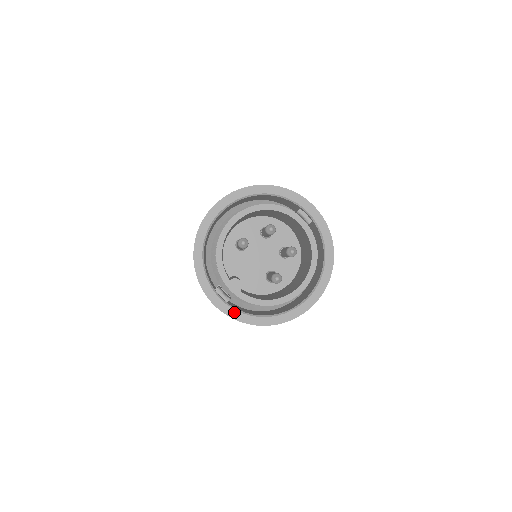
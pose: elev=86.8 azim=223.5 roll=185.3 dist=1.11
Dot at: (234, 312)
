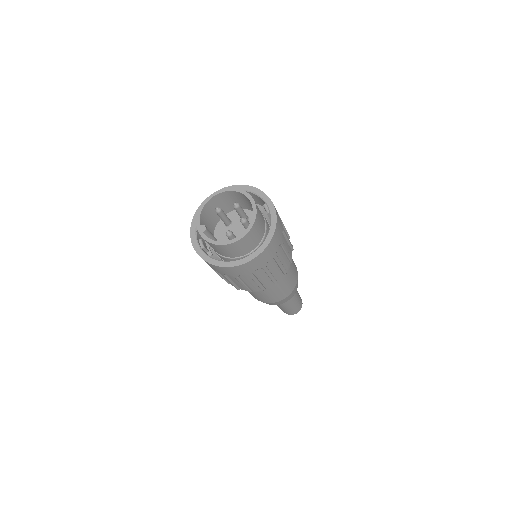
Dot at: (202, 253)
